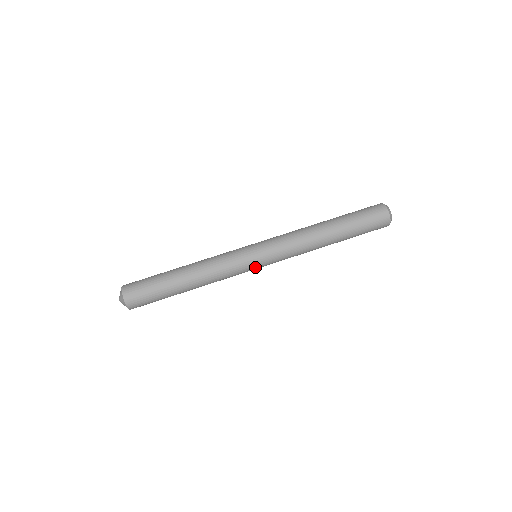
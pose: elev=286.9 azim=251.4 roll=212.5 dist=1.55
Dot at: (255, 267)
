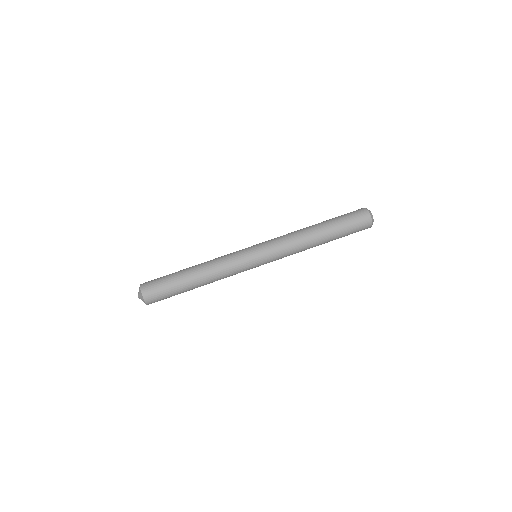
Dot at: (254, 262)
